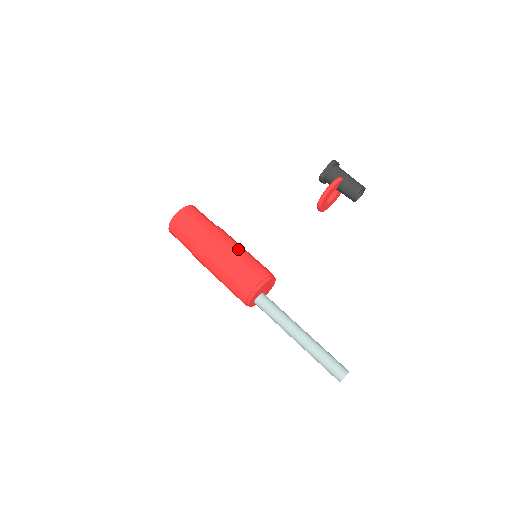
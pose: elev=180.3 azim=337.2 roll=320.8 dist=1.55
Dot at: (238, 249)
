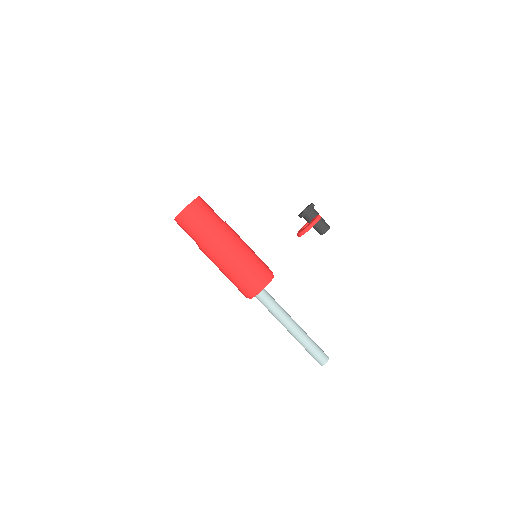
Dot at: occluded
